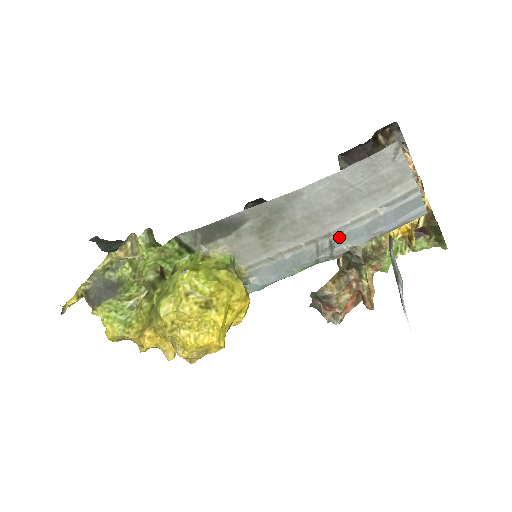
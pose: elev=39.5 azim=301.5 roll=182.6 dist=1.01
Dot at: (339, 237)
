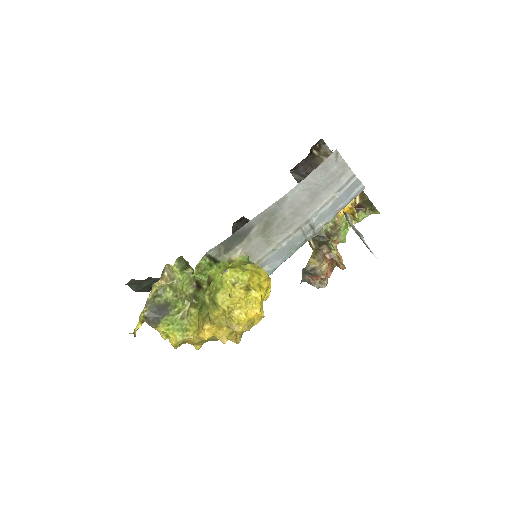
Dot at: (315, 220)
